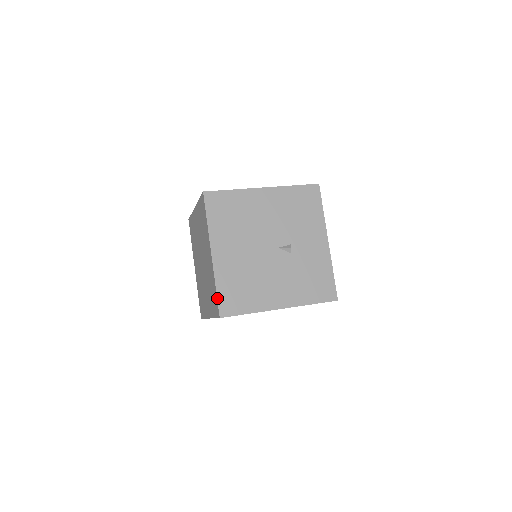
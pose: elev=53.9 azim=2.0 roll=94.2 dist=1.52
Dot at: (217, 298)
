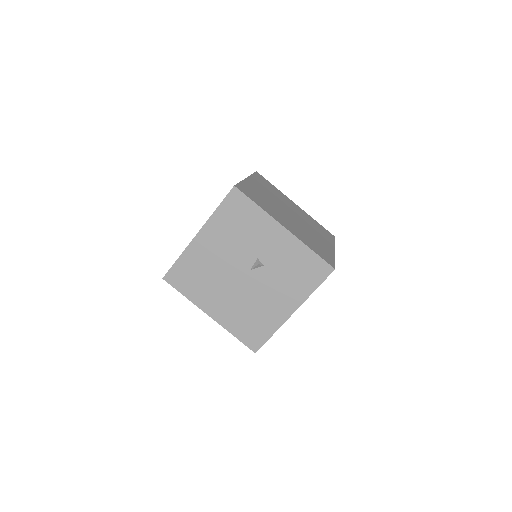
Dot at: occluded
